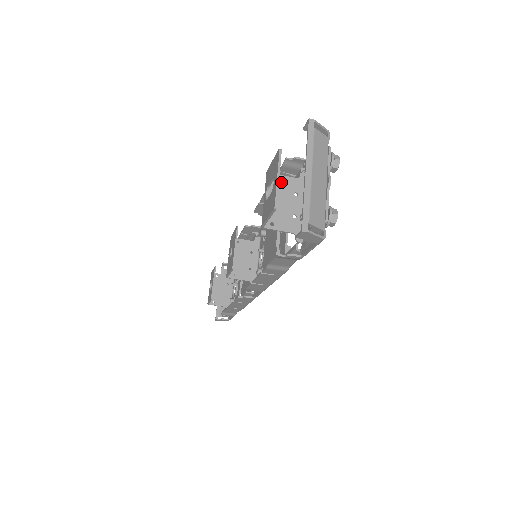
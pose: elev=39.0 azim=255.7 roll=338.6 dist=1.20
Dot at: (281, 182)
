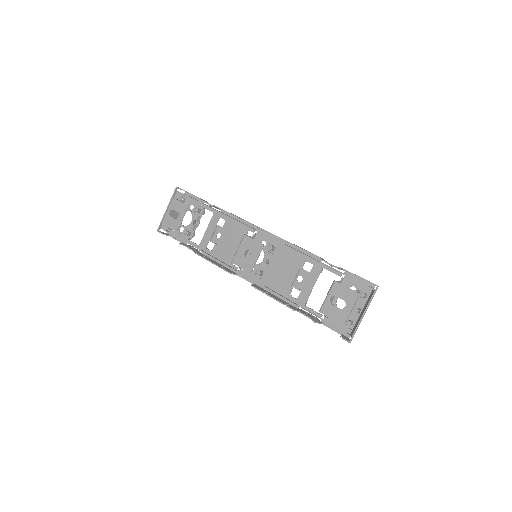
Dot at: occluded
